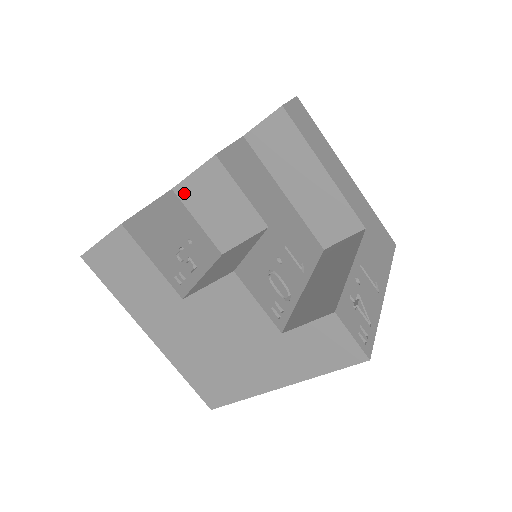
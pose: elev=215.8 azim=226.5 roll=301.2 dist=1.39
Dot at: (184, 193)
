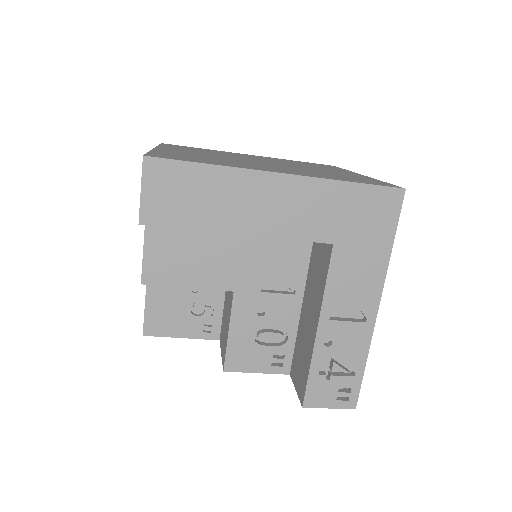
Dot at: occluded
